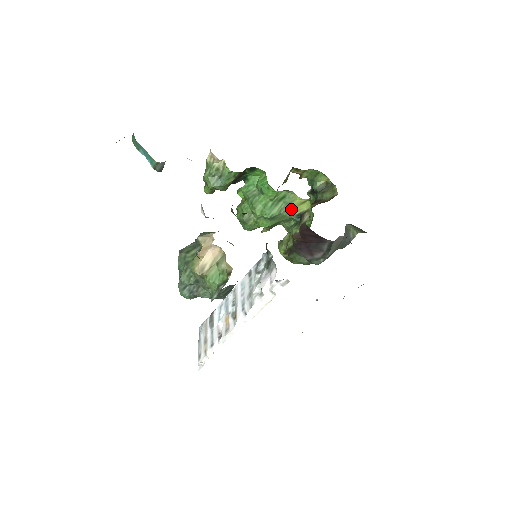
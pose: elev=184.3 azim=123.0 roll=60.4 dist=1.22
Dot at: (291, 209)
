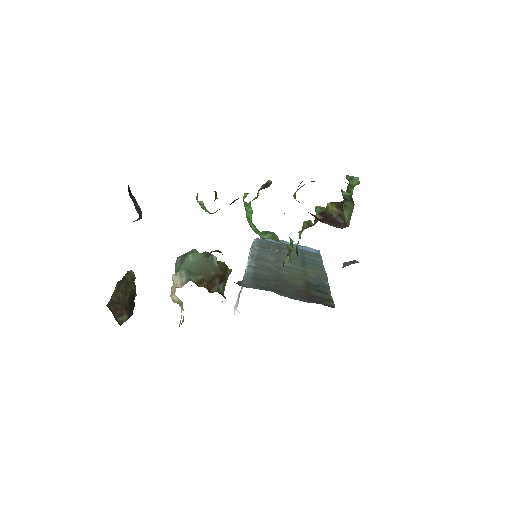
Dot at: (280, 242)
